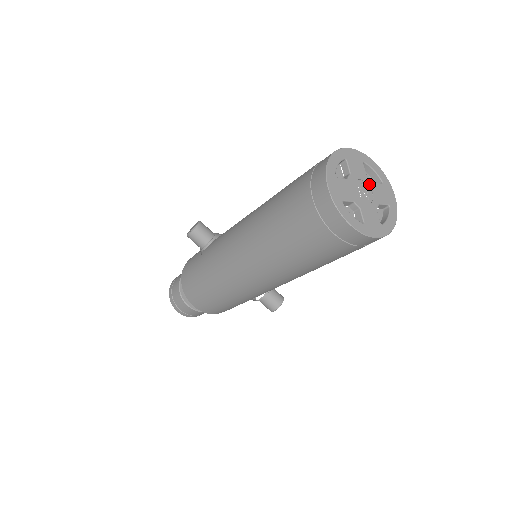
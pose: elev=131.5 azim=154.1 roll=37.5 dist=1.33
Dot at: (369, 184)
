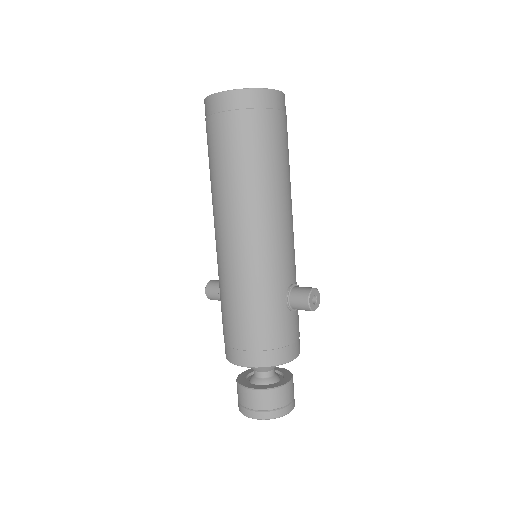
Dot at: occluded
